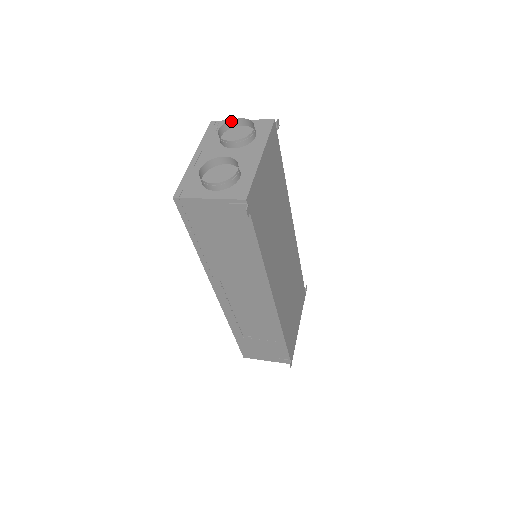
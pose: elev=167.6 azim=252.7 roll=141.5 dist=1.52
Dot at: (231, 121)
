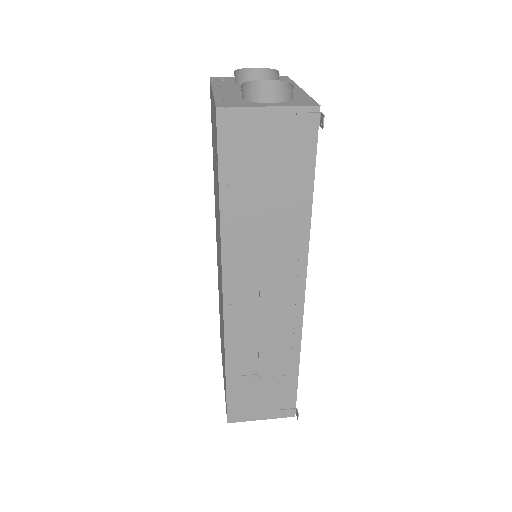
Dot at: (243, 70)
